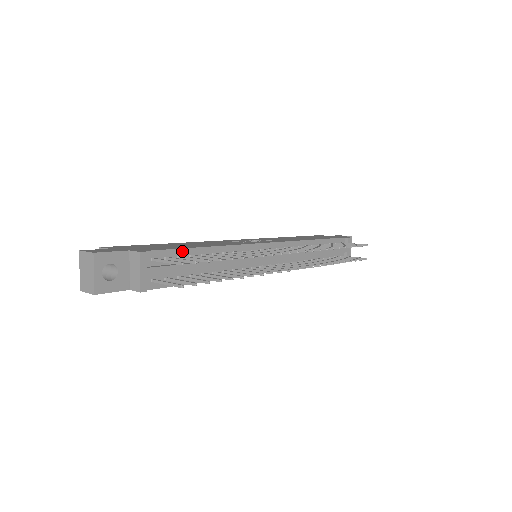
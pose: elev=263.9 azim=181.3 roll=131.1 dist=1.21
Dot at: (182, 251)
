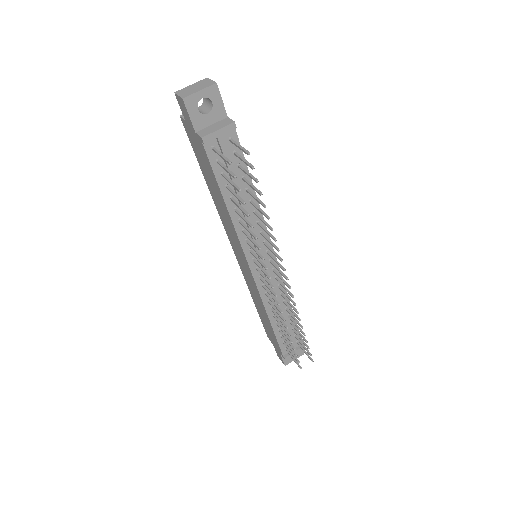
Dot at: (245, 166)
